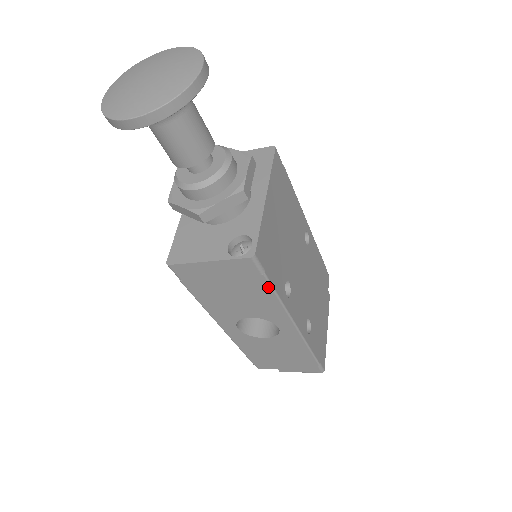
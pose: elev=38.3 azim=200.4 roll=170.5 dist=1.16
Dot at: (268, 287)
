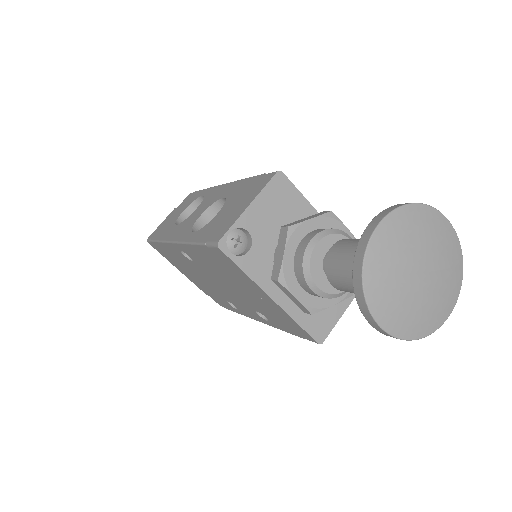
Dot at: occluded
